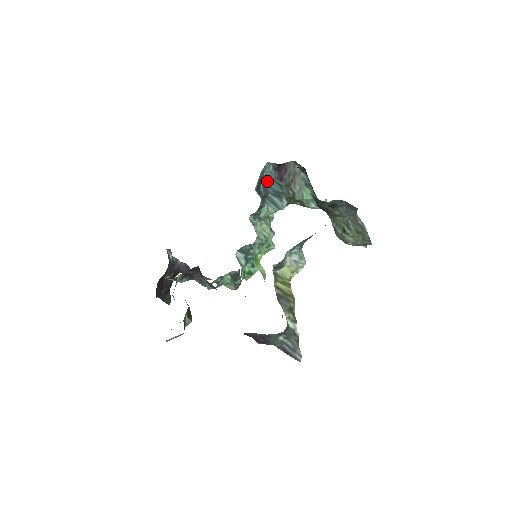
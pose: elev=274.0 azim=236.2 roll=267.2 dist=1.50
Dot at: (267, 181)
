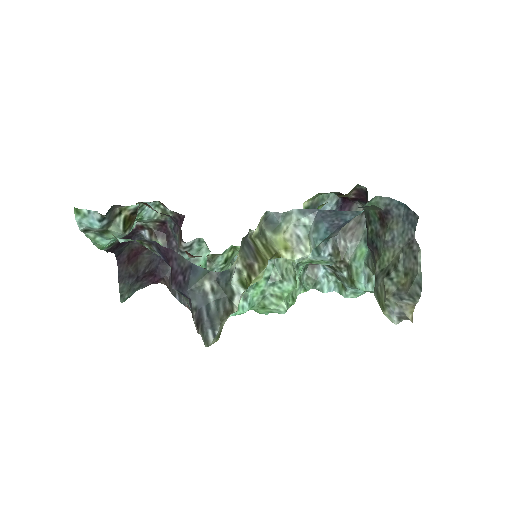
Dot at: occluded
